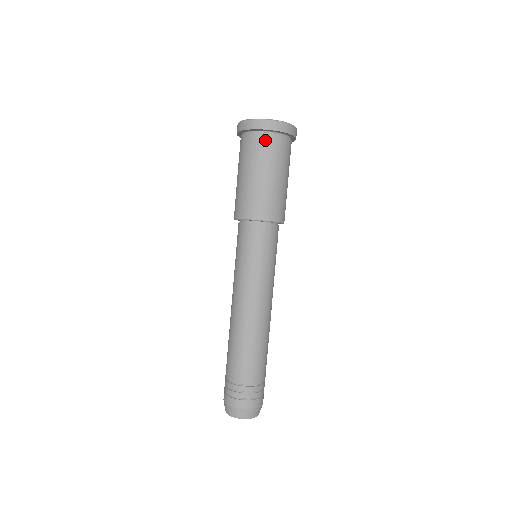
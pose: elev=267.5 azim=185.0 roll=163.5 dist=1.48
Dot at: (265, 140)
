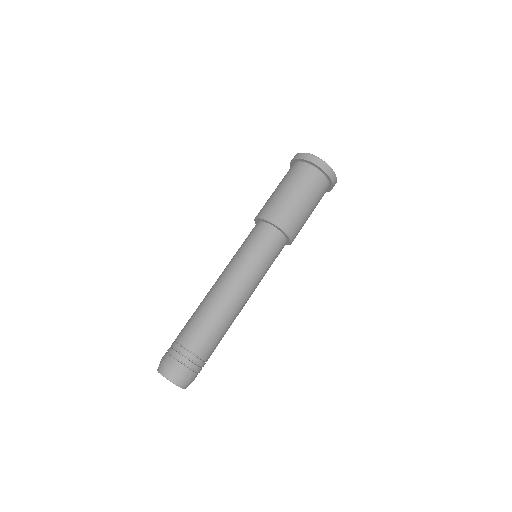
Dot at: (312, 172)
